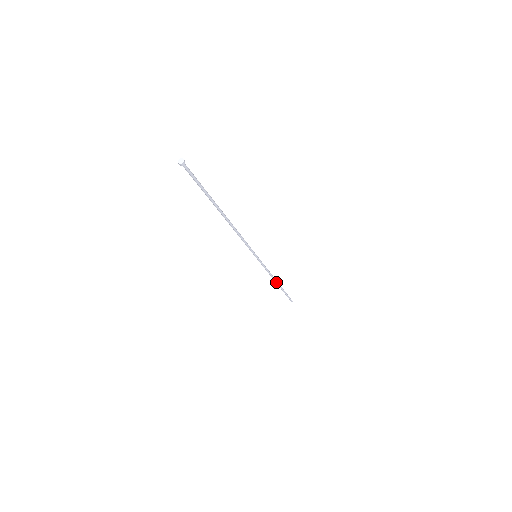
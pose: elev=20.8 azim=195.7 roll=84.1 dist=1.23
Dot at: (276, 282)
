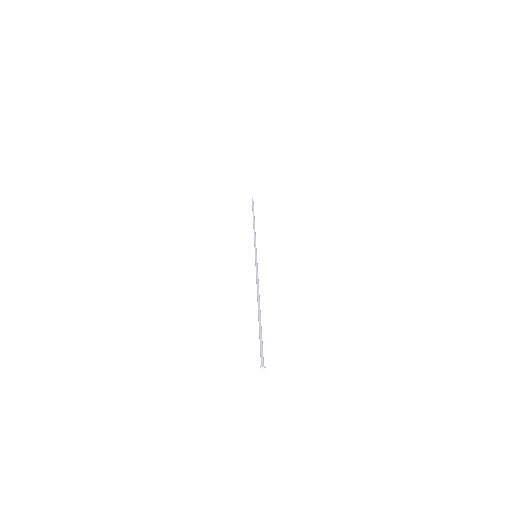
Dot at: (254, 224)
